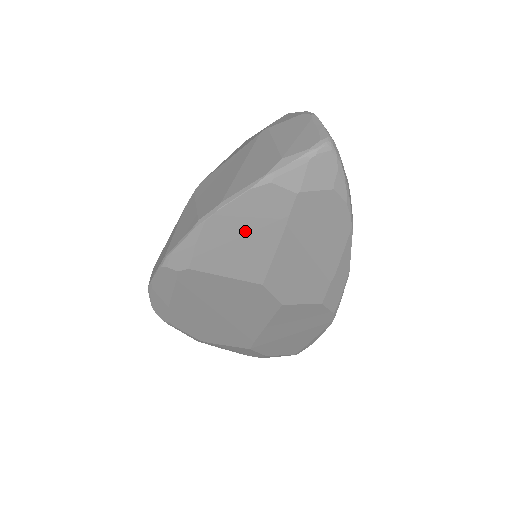
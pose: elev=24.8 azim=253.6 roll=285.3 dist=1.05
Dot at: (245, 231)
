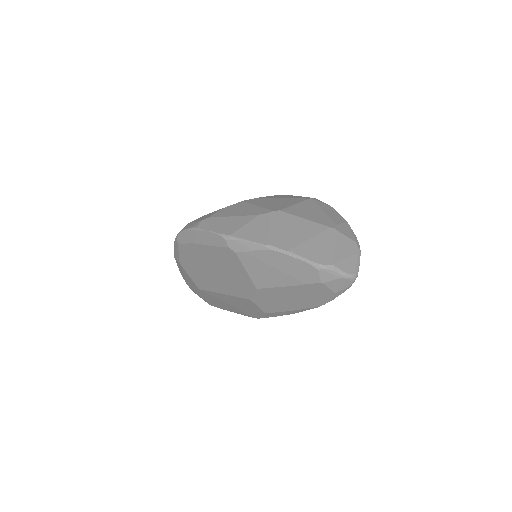
Dot at: (282, 269)
